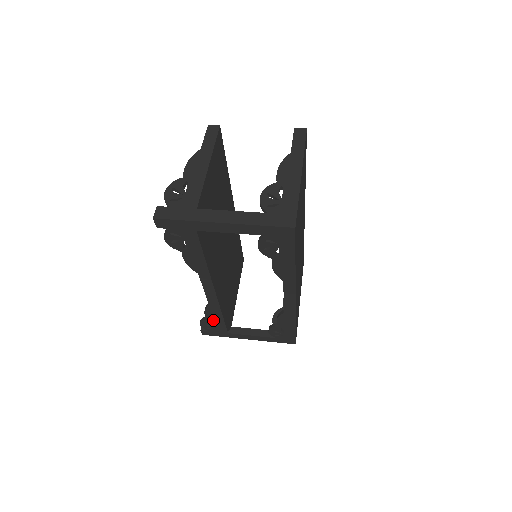
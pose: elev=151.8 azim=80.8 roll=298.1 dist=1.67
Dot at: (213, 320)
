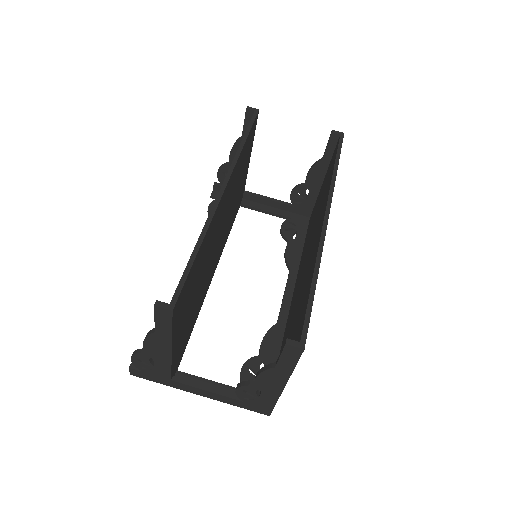
Dot at: occluded
